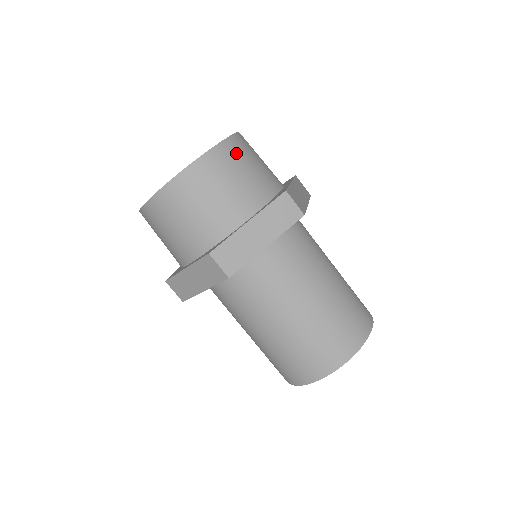
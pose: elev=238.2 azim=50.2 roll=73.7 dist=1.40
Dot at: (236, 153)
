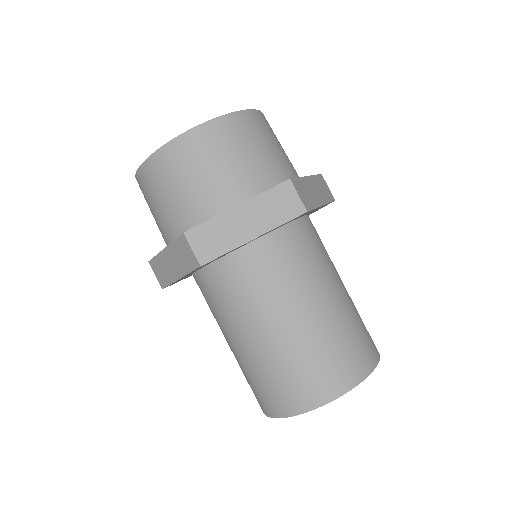
Dot at: (245, 129)
